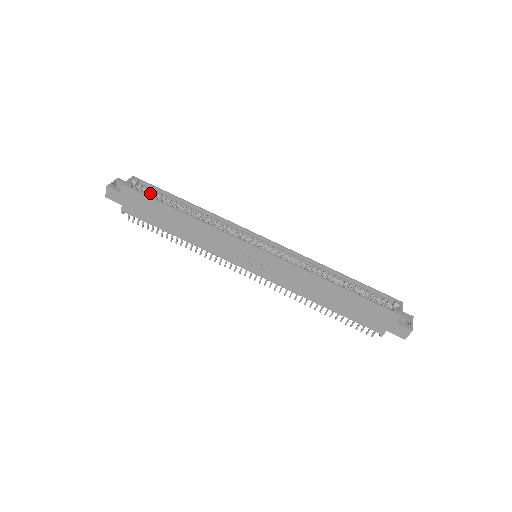
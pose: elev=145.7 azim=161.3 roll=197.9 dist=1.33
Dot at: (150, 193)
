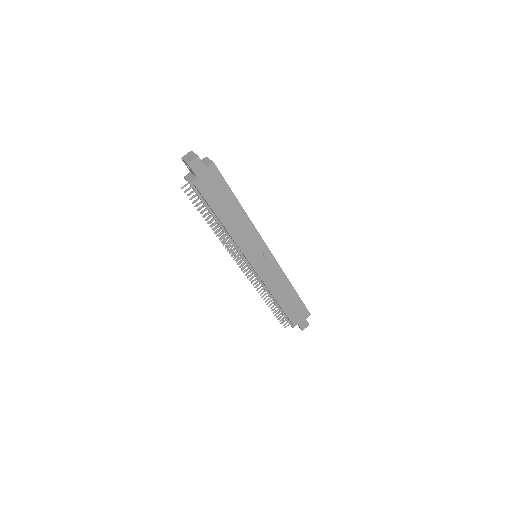
Dot at: occluded
